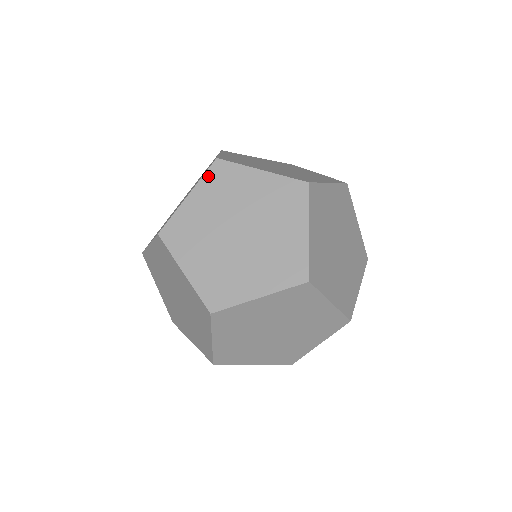
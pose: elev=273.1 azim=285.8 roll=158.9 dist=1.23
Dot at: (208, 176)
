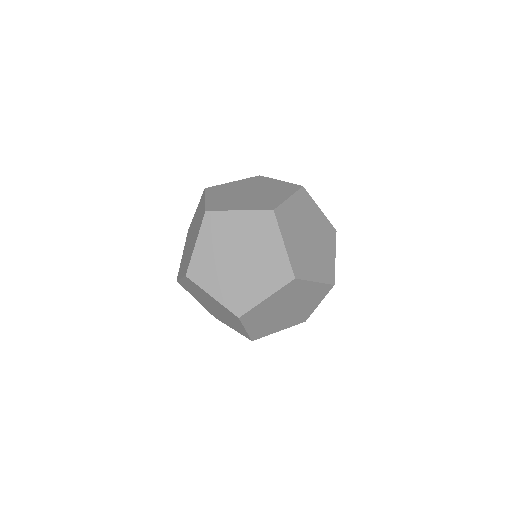
Dot at: (204, 226)
